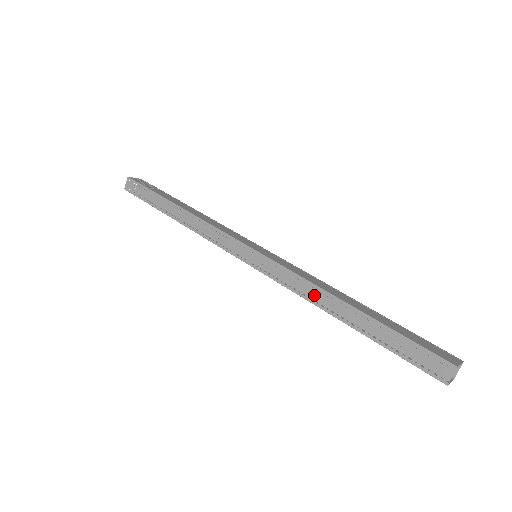
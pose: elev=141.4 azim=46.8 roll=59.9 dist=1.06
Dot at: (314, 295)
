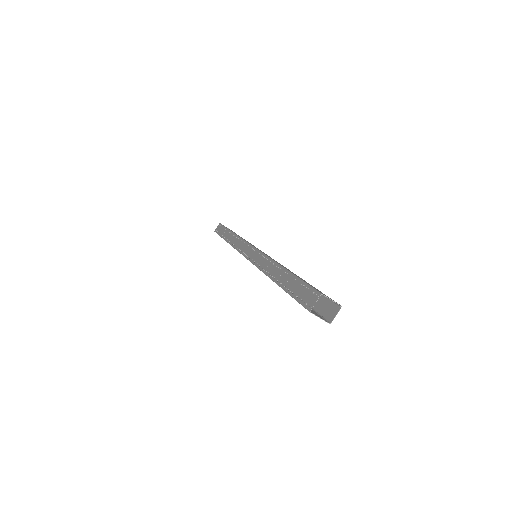
Dot at: (267, 266)
